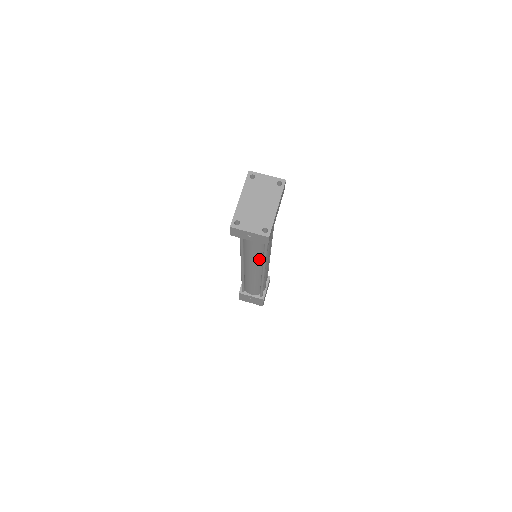
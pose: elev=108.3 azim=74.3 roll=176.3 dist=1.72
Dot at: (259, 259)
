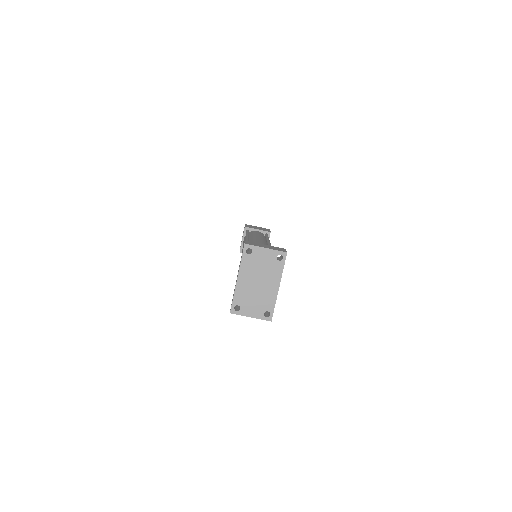
Dot at: occluded
